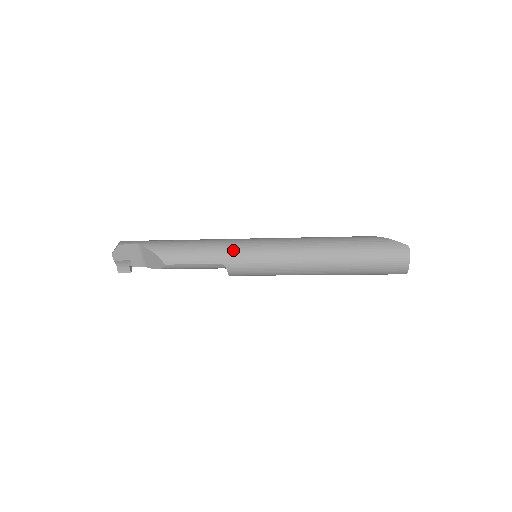
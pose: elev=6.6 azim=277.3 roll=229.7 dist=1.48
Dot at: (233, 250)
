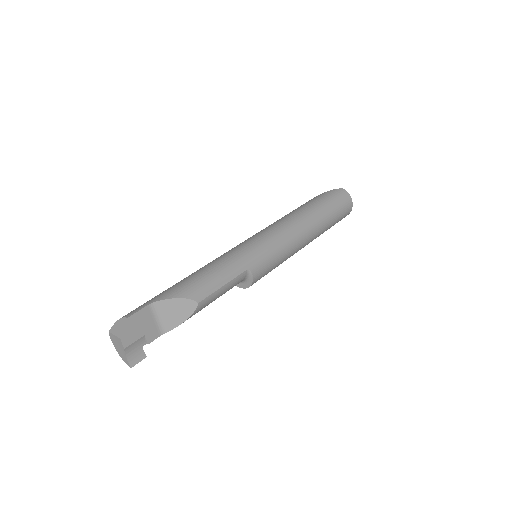
Dot at: (246, 252)
